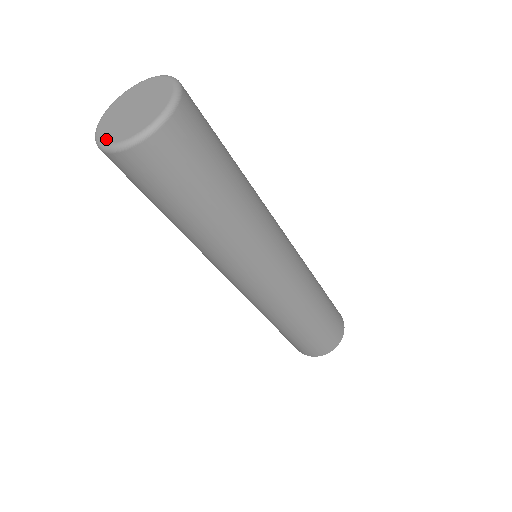
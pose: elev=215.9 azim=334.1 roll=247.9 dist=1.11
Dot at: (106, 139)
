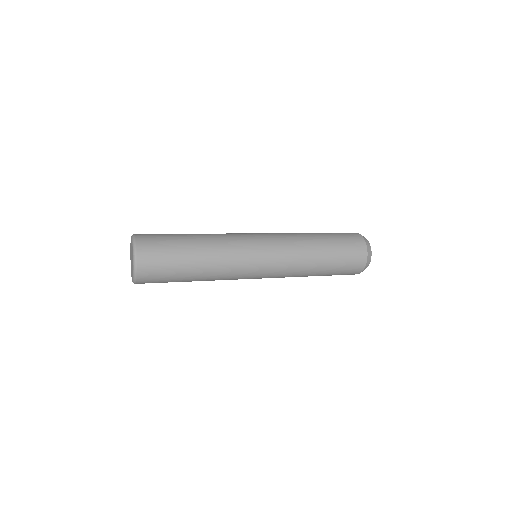
Dot at: (130, 256)
